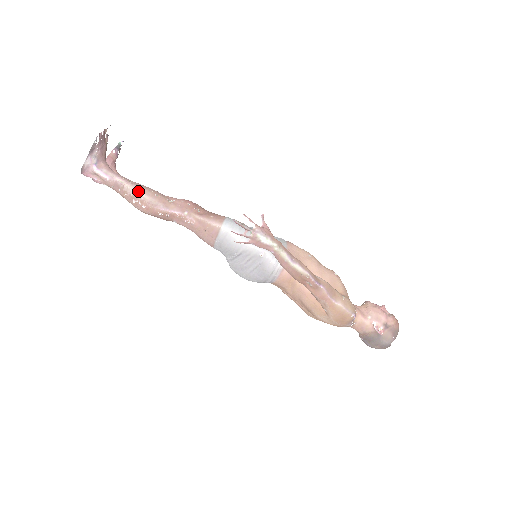
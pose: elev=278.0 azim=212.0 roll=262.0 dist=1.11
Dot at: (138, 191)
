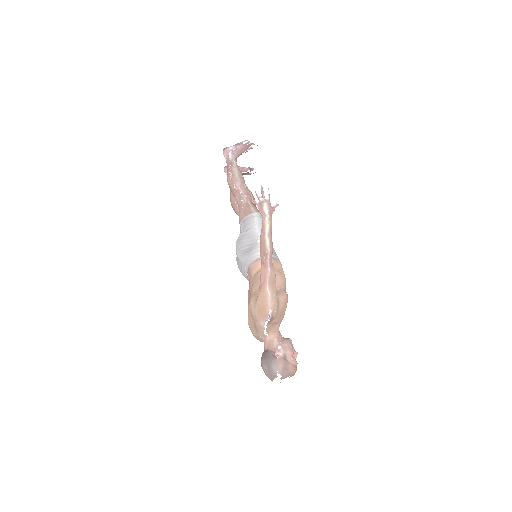
Dot at: (237, 171)
